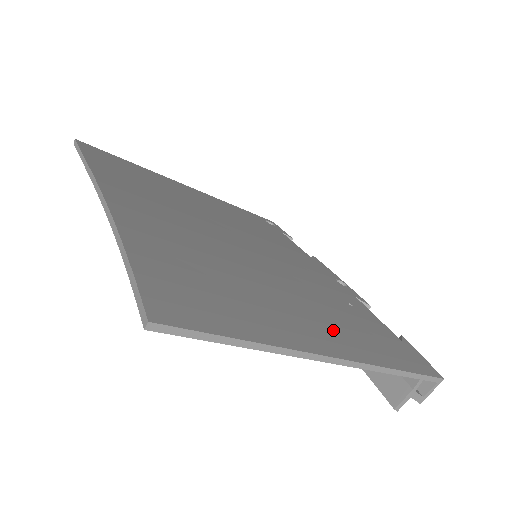
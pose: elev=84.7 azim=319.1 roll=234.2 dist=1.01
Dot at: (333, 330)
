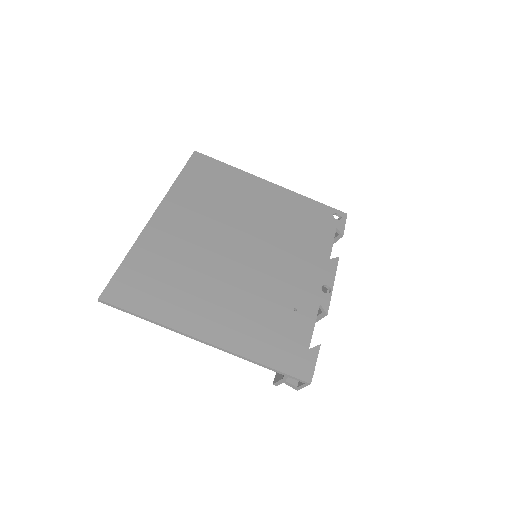
Dot at: (232, 325)
